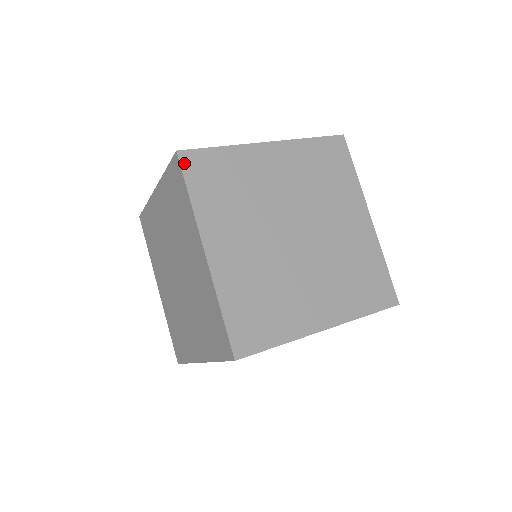
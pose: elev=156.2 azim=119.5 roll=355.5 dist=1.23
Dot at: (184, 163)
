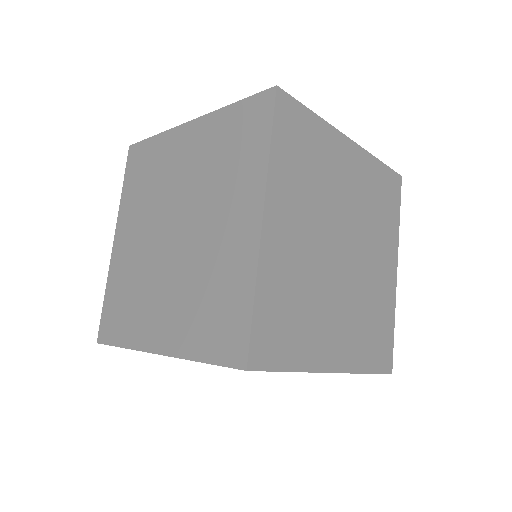
Dot at: occluded
